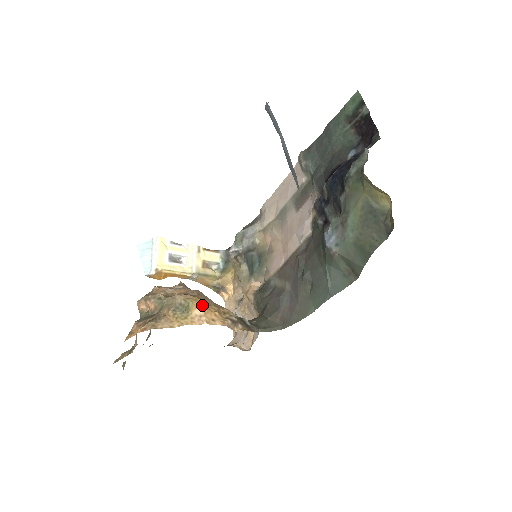
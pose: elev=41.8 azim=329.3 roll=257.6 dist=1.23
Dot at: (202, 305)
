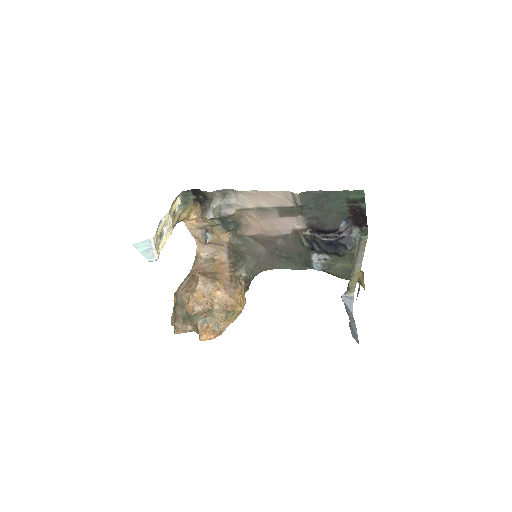
Dot at: occluded
